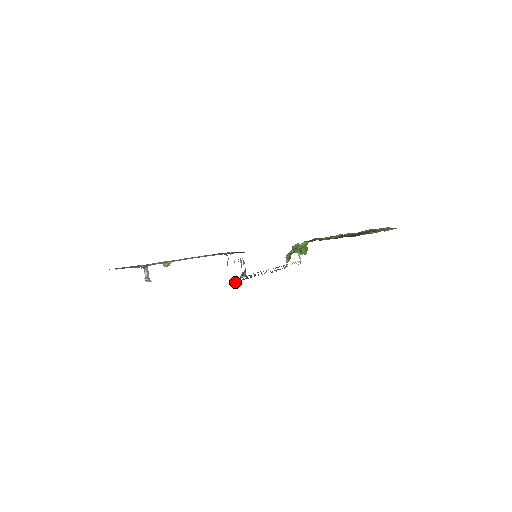
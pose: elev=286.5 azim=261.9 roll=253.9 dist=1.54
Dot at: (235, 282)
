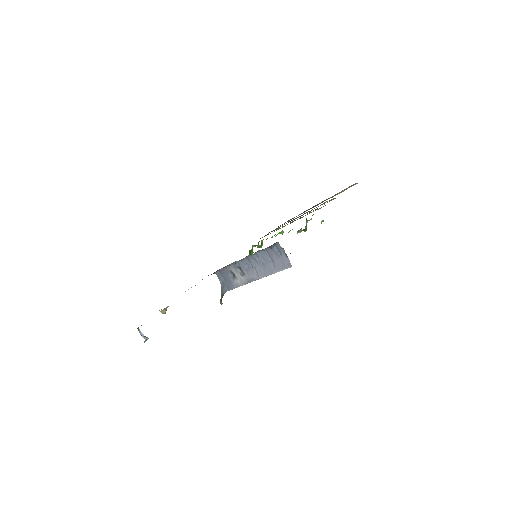
Dot at: (220, 303)
